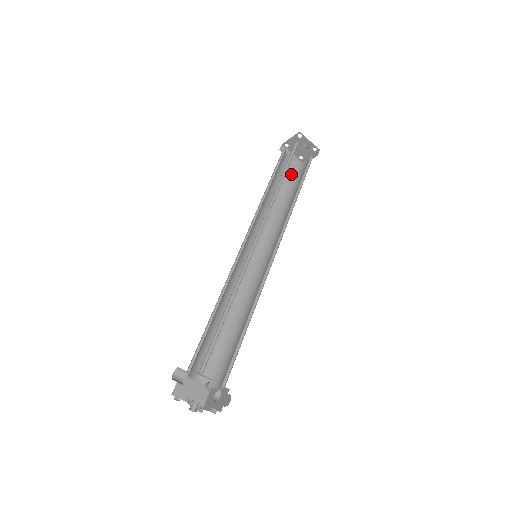
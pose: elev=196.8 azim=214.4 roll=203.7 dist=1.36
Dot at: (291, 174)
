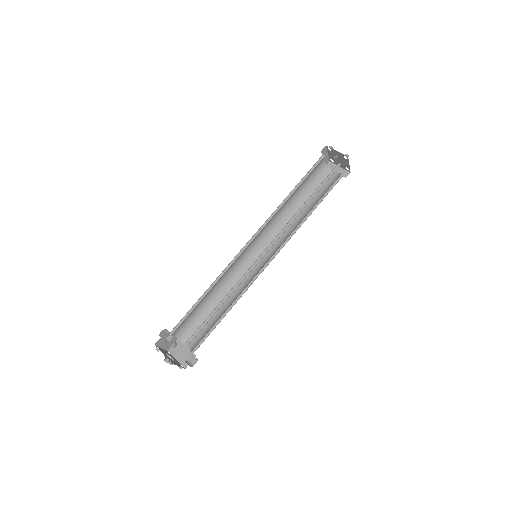
Dot at: (329, 186)
